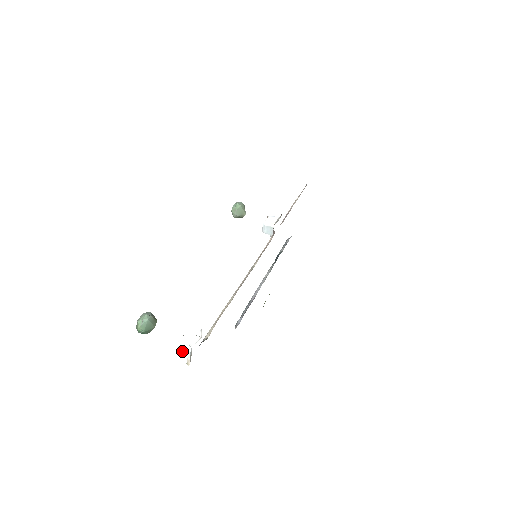
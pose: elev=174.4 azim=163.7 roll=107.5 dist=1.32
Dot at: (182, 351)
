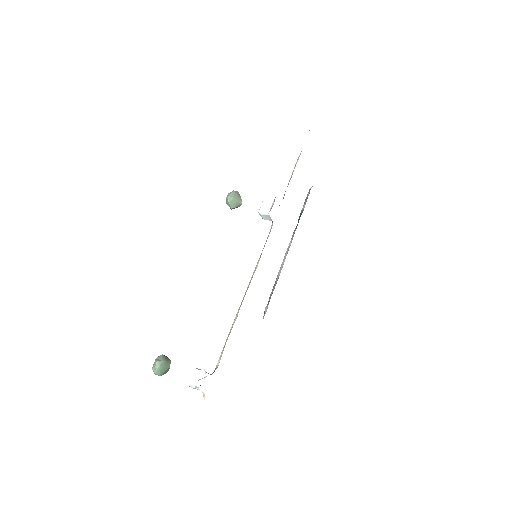
Dot at: occluded
